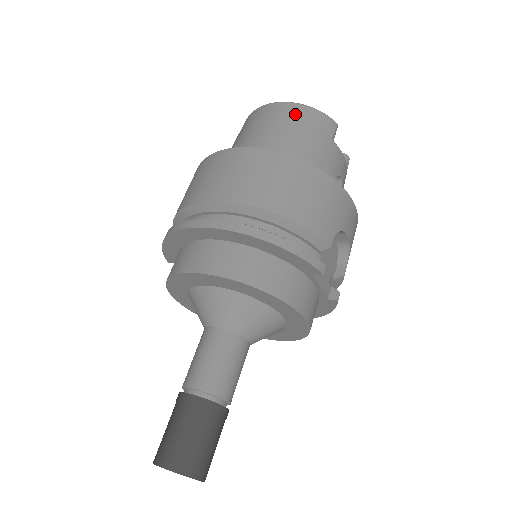
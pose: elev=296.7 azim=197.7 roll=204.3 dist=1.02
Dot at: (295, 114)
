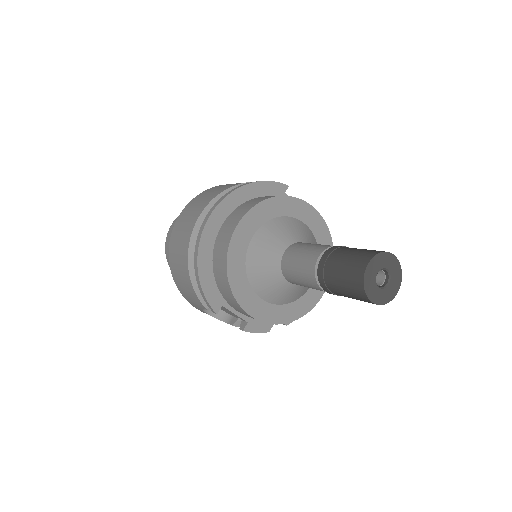
Dot at: occluded
